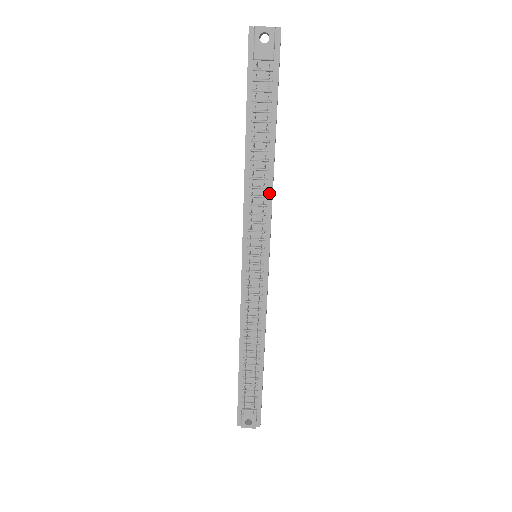
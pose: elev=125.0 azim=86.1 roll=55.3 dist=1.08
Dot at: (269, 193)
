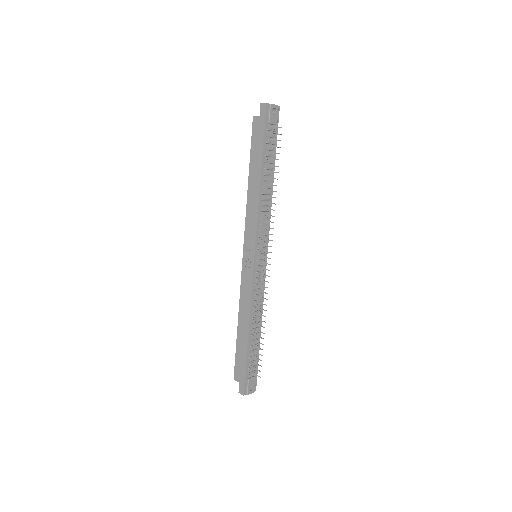
Dot at: (270, 210)
